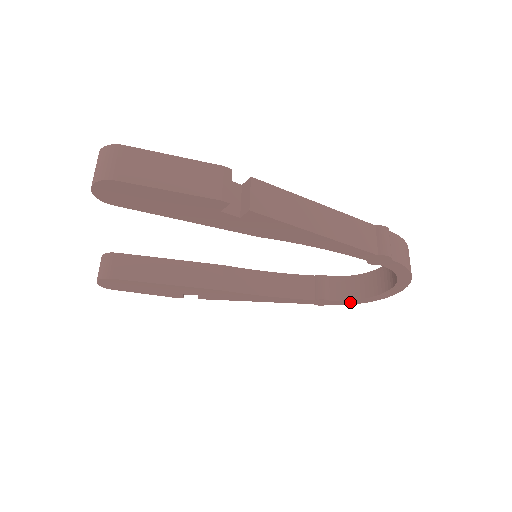
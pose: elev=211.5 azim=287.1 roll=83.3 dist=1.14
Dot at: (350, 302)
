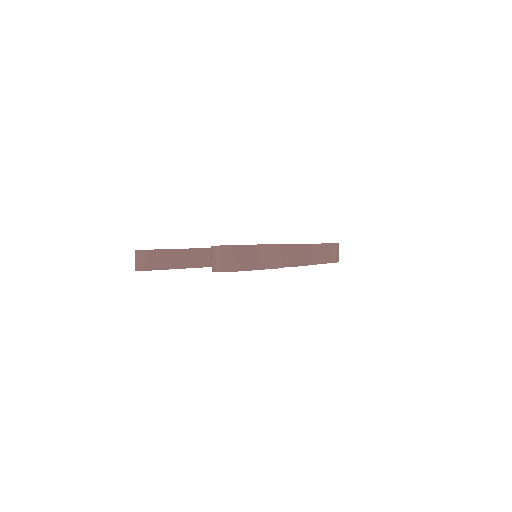
Dot at: occluded
